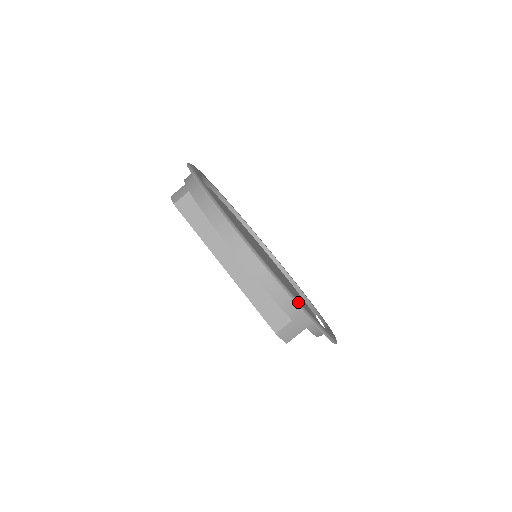
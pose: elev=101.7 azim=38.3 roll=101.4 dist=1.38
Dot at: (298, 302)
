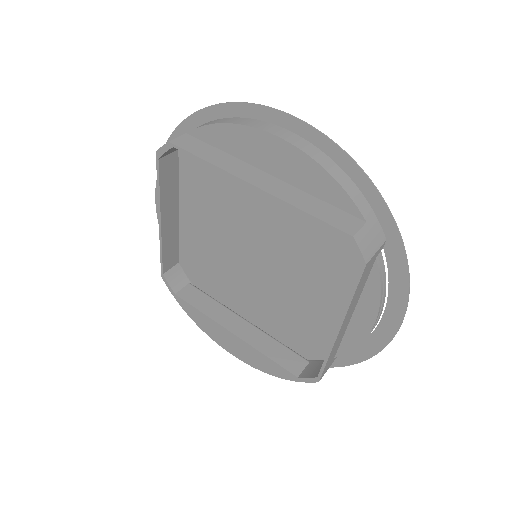
Dot at: (372, 185)
